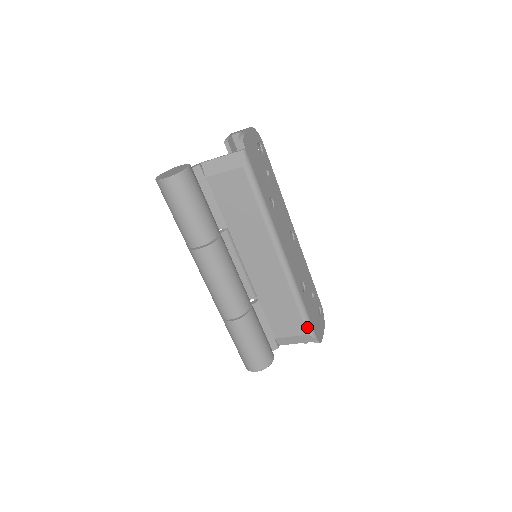
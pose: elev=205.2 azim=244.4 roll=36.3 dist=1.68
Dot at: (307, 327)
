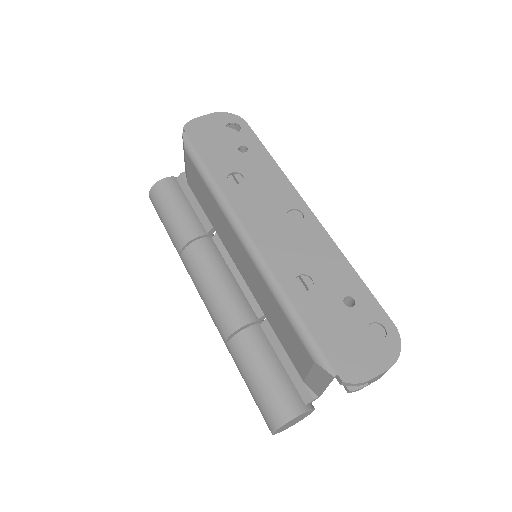
Dot at: (307, 348)
